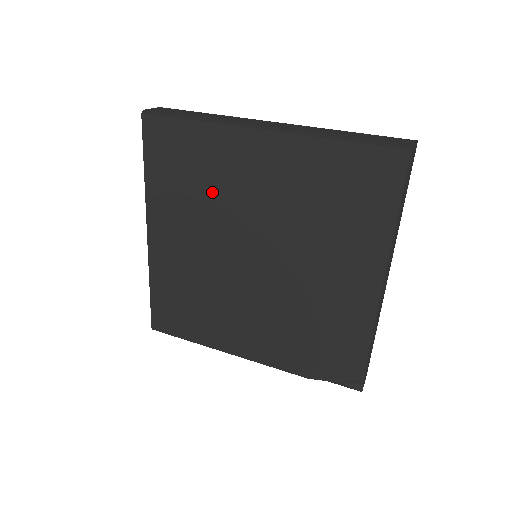
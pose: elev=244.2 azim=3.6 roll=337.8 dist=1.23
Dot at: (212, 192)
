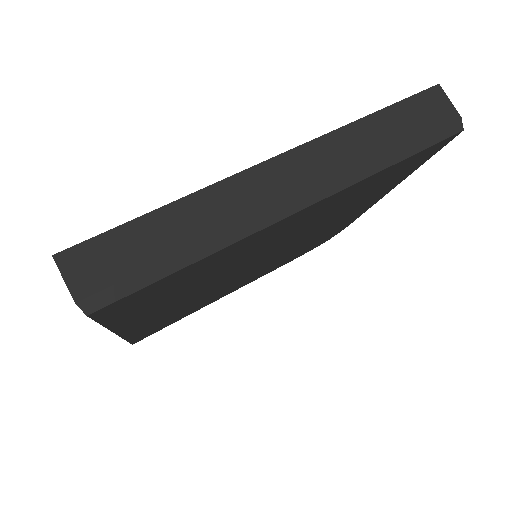
Dot at: (216, 273)
